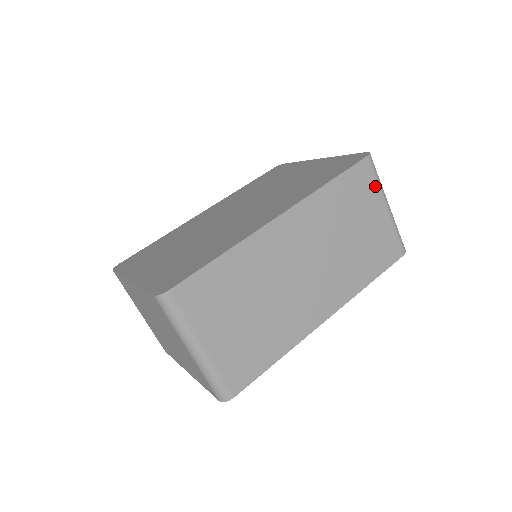
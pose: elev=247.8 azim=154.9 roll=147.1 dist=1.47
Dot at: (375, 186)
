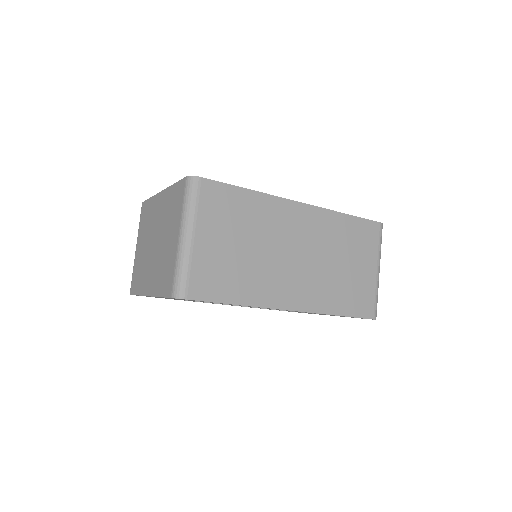
Dot at: (376, 247)
